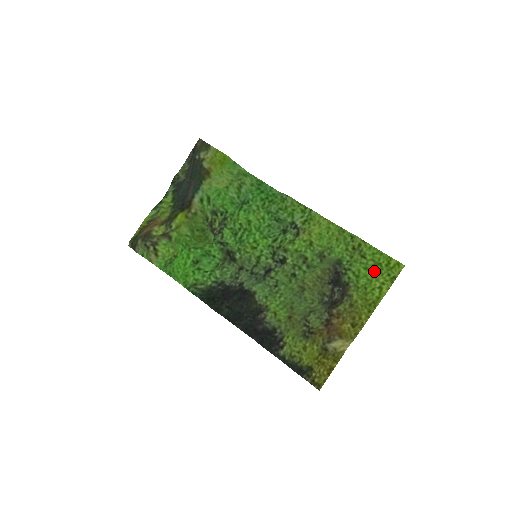
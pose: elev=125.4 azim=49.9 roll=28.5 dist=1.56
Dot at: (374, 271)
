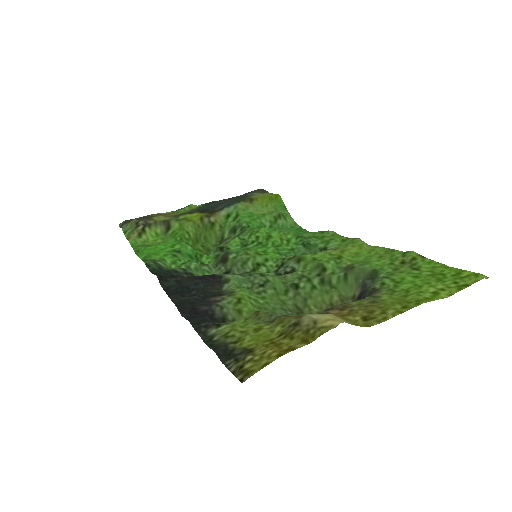
Dot at: (429, 279)
